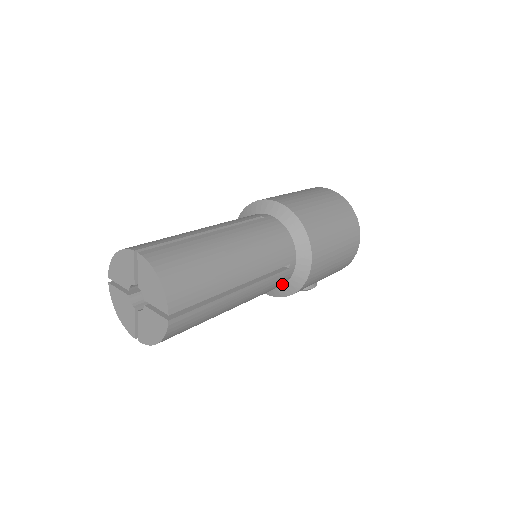
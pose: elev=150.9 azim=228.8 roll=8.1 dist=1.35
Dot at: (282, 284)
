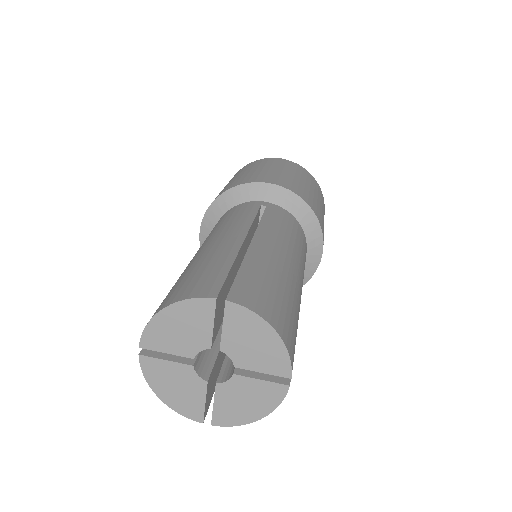
Dot at: occluded
